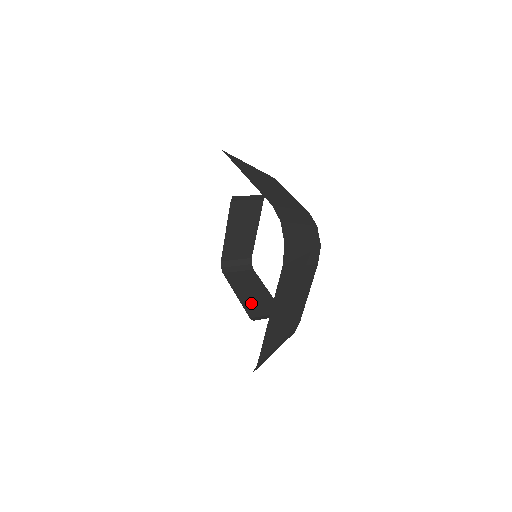
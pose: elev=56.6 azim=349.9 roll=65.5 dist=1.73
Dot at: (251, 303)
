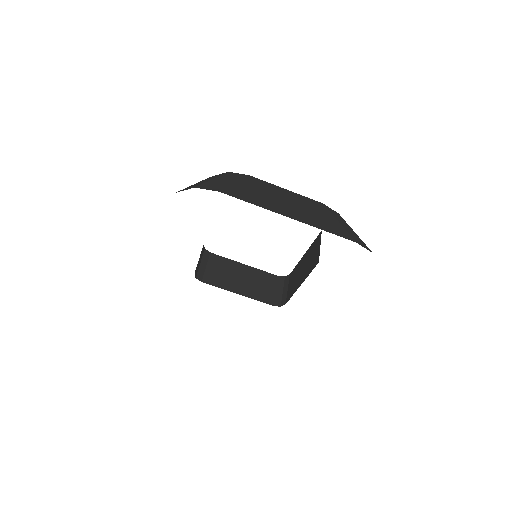
Dot at: (256, 291)
